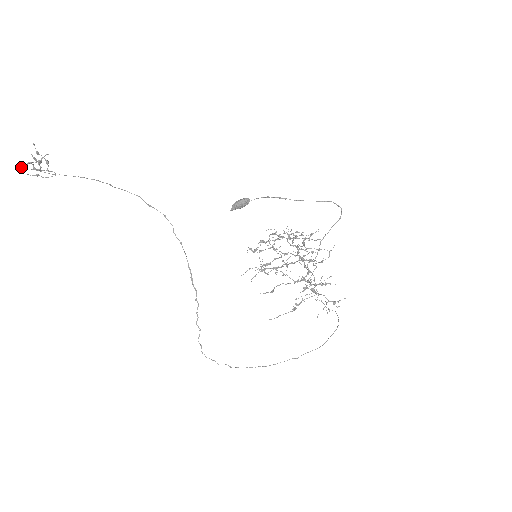
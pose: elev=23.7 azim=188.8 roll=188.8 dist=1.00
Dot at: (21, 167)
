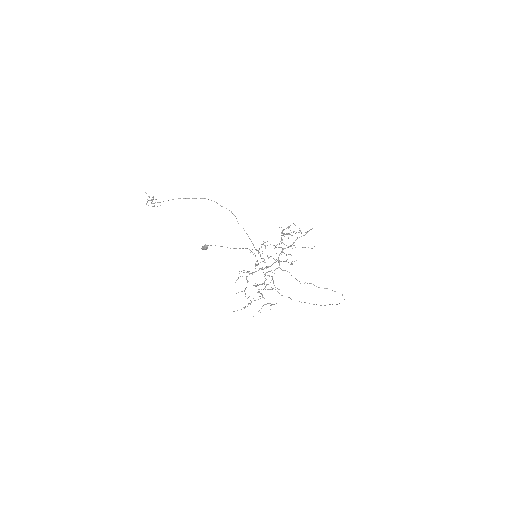
Dot at: occluded
